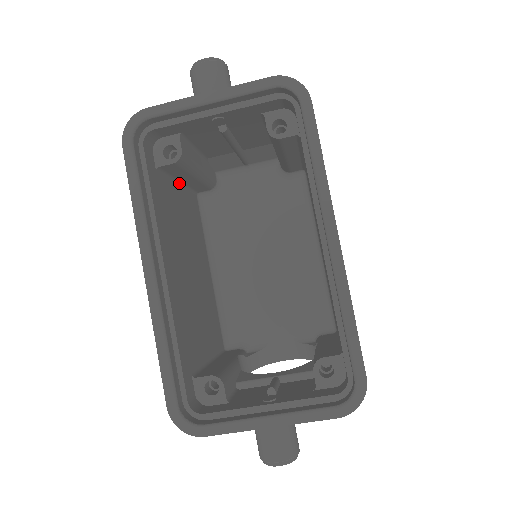
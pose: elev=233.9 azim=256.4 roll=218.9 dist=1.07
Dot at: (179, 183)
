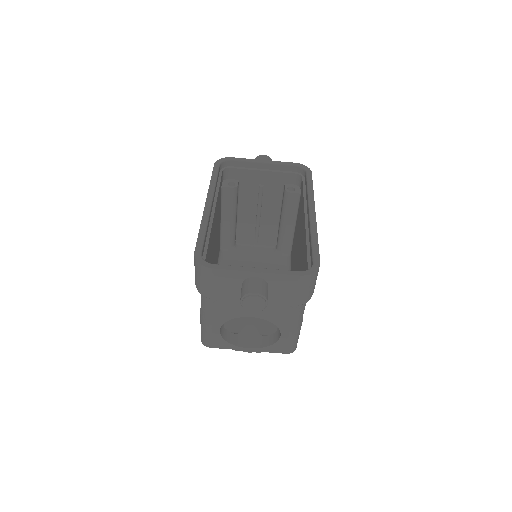
Dot at: (221, 219)
